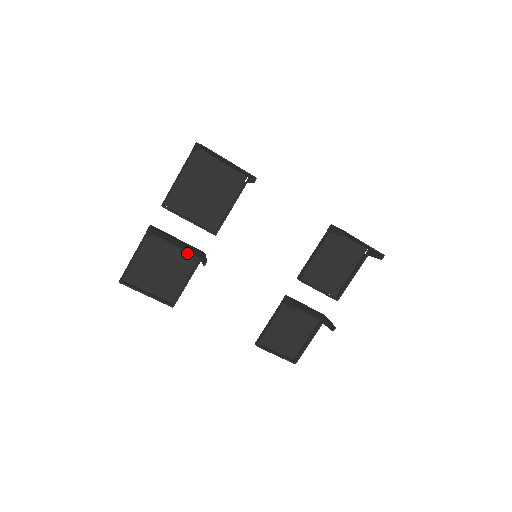
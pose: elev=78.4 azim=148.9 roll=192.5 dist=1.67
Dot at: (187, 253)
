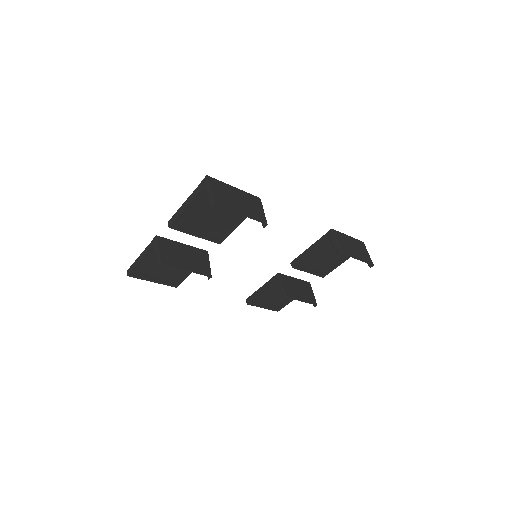
Dot at: occluded
